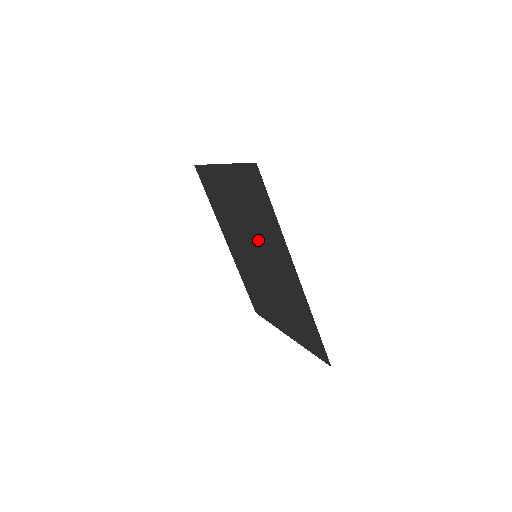
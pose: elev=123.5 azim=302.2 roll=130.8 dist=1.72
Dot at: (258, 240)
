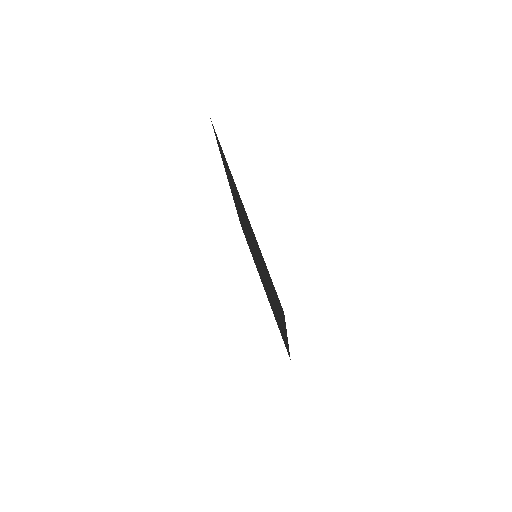
Dot at: occluded
